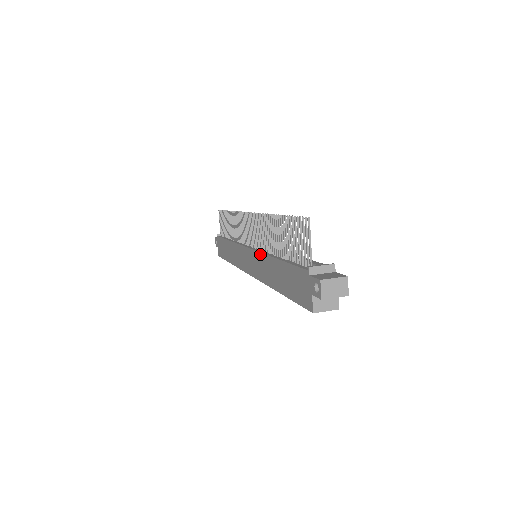
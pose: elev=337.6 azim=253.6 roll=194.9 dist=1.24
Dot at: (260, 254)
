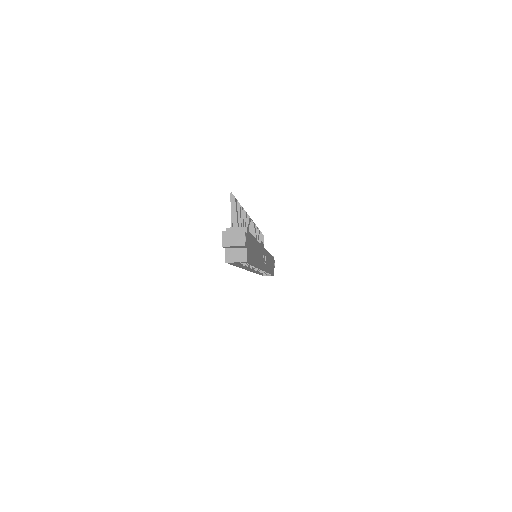
Dot at: occluded
